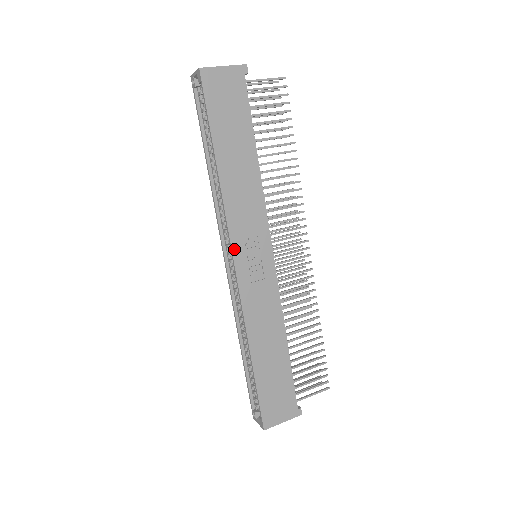
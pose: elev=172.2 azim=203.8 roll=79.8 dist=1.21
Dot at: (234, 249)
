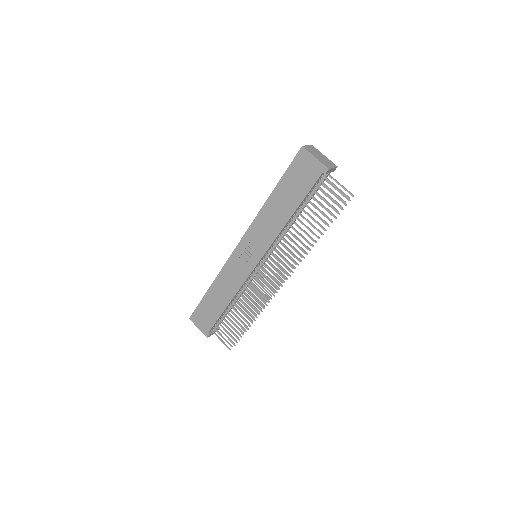
Dot at: (243, 239)
